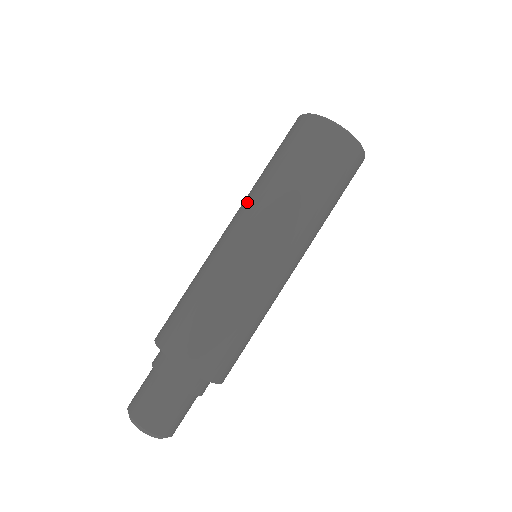
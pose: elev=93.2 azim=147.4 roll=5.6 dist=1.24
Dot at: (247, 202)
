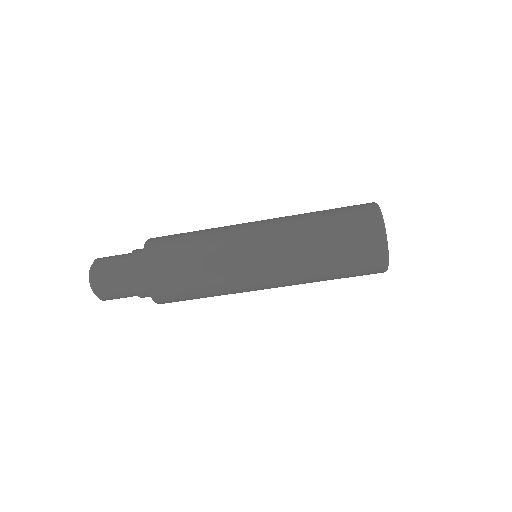
Dot at: (283, 217)
